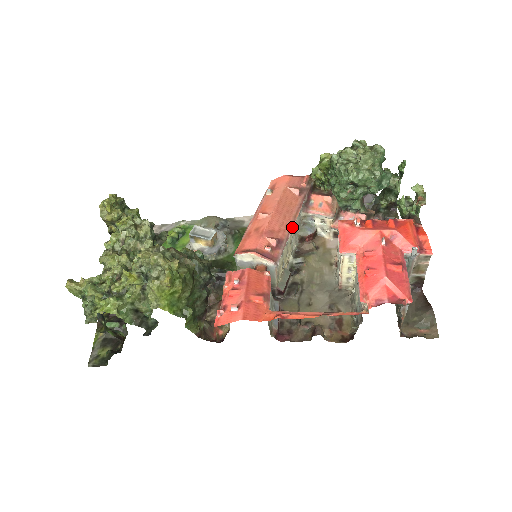
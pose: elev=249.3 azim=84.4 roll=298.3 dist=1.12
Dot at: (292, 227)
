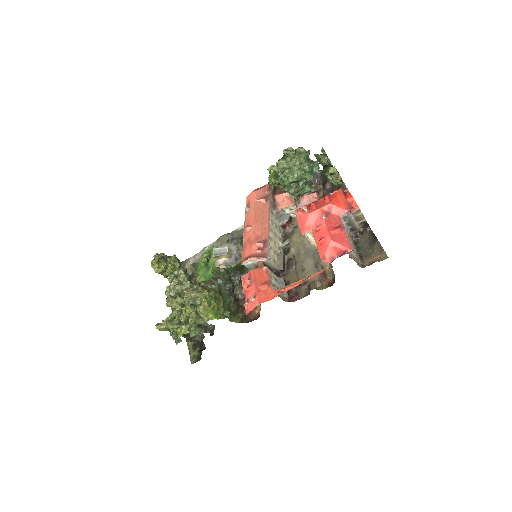
Dot at: (269, 228)
